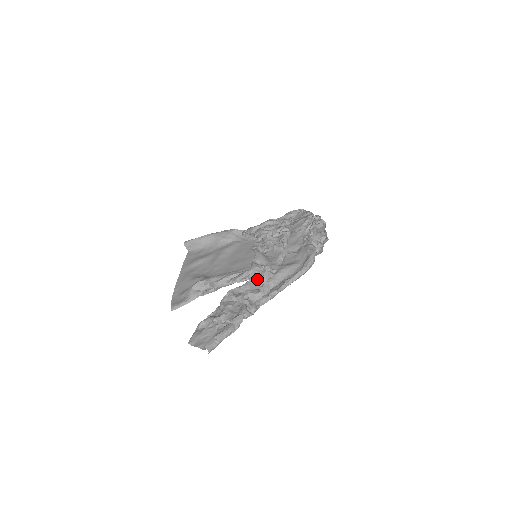
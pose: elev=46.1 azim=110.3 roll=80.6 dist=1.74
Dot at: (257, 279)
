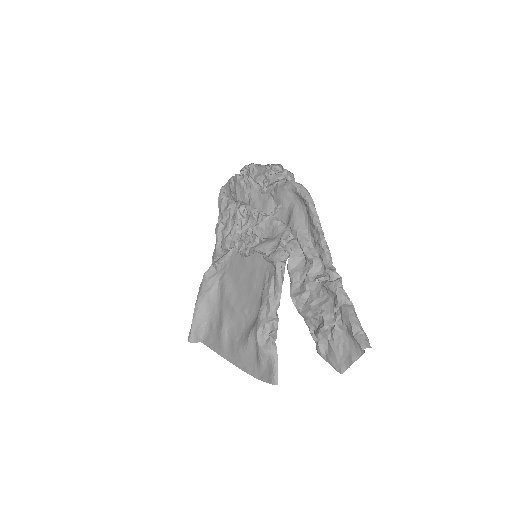
Dot at: (292, 260)
